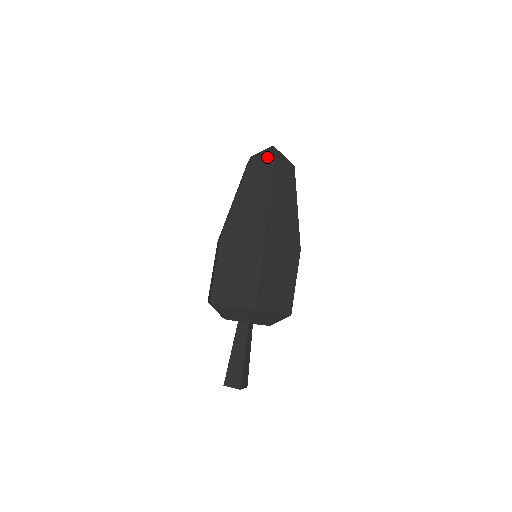
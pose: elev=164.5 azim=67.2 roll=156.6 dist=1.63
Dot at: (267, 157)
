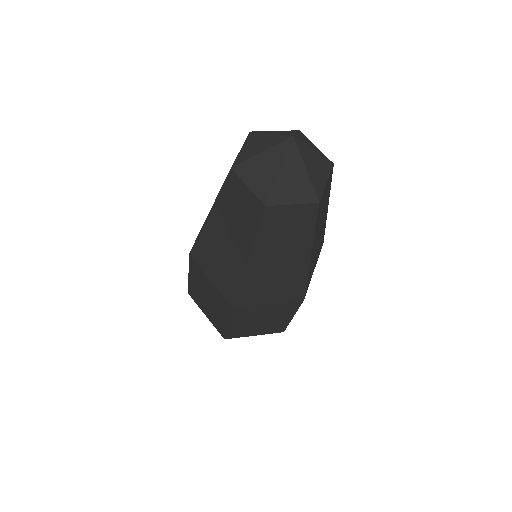
Dot at: (254, 194)
